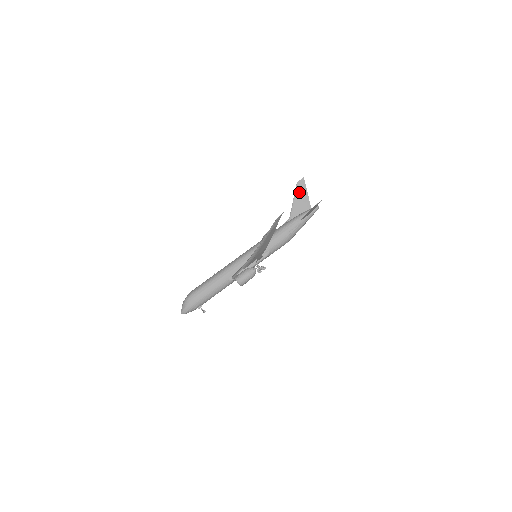
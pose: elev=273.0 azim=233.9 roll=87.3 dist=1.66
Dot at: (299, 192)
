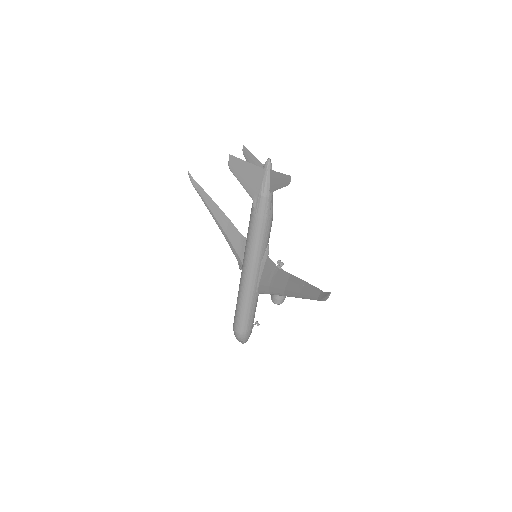
Dot at: (240, 172)
